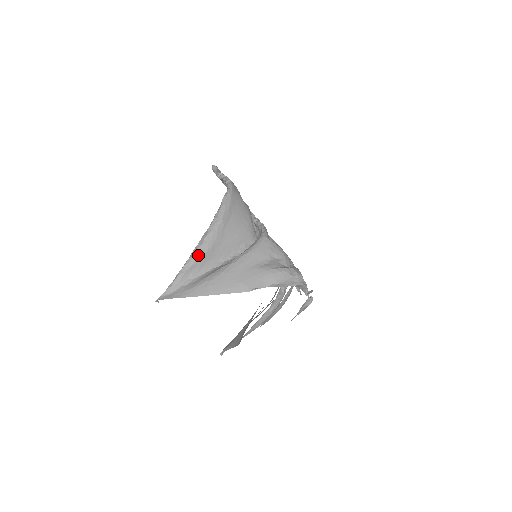
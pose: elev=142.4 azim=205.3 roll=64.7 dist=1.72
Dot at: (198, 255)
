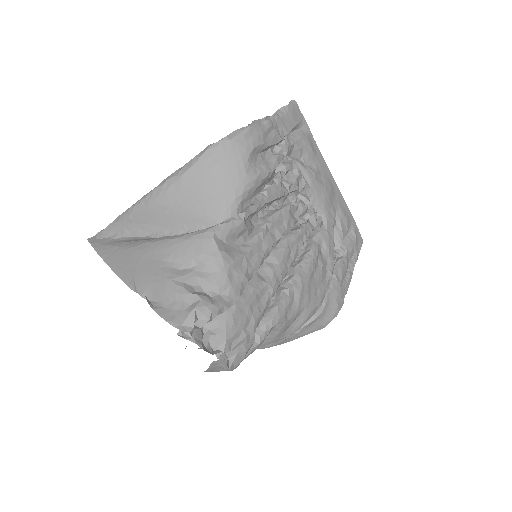
Dot at: (136, 209)
